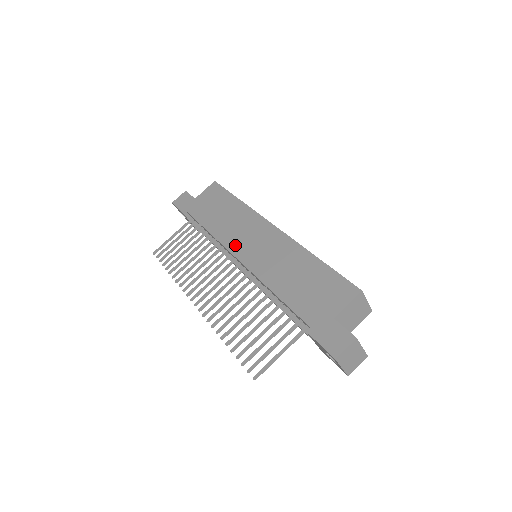
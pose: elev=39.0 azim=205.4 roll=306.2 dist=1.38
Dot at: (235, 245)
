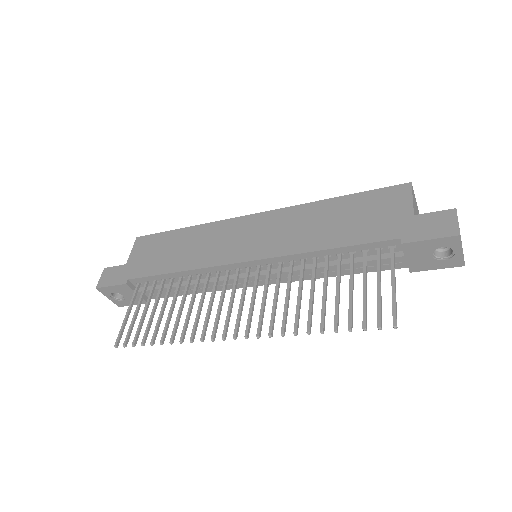
Dot at: (228, 255)
